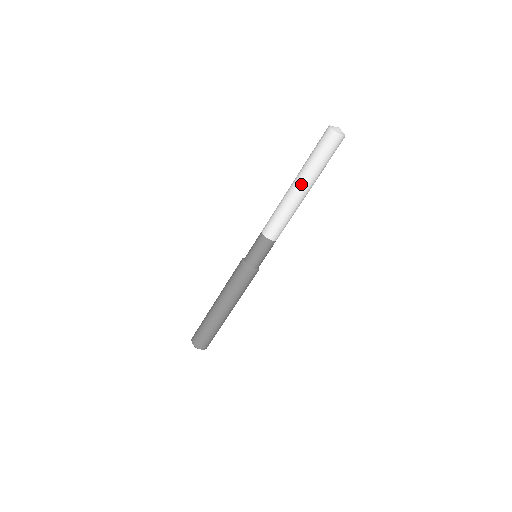
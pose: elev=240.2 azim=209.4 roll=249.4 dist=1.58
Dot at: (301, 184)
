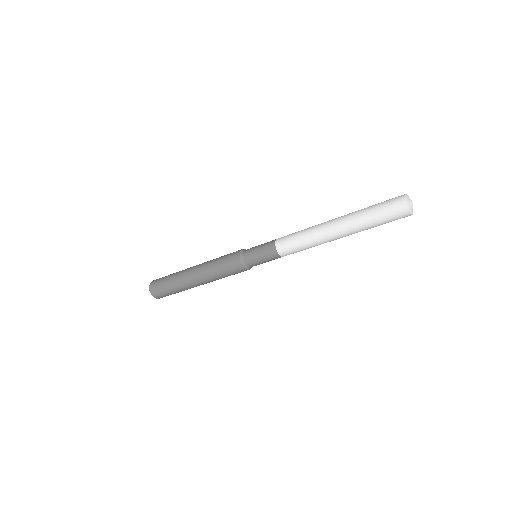
Dot at: (340, 225)
